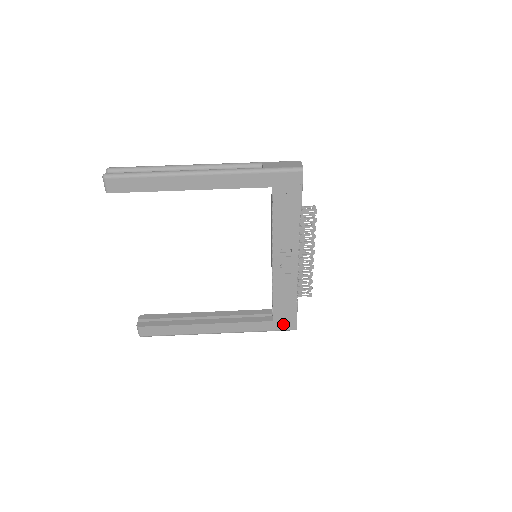
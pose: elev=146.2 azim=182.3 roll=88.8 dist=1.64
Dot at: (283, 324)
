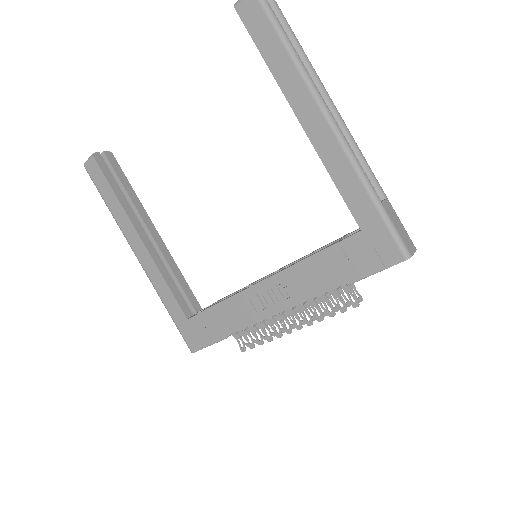
Dot at: (190, 333)
